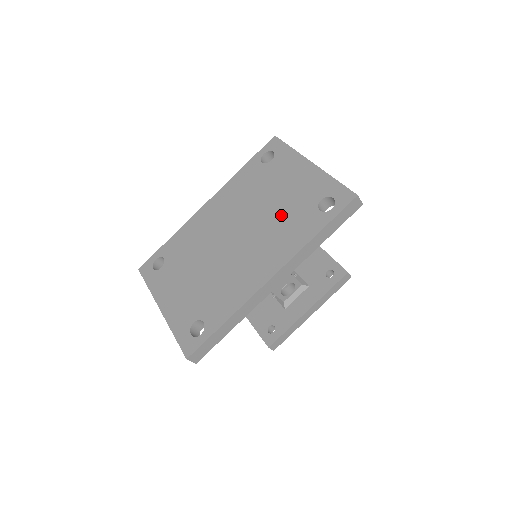
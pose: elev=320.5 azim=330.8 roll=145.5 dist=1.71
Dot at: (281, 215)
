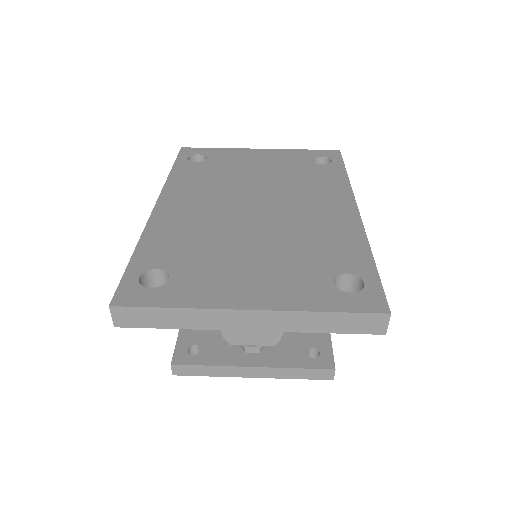
Dot at: (288, 177)
